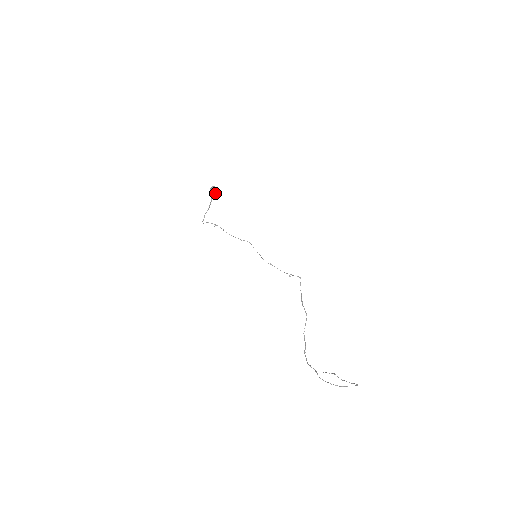
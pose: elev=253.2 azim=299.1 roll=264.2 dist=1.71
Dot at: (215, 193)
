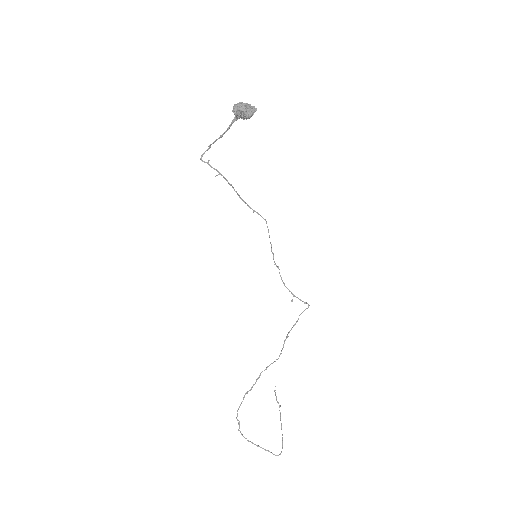
Dot at: (241, 117)
